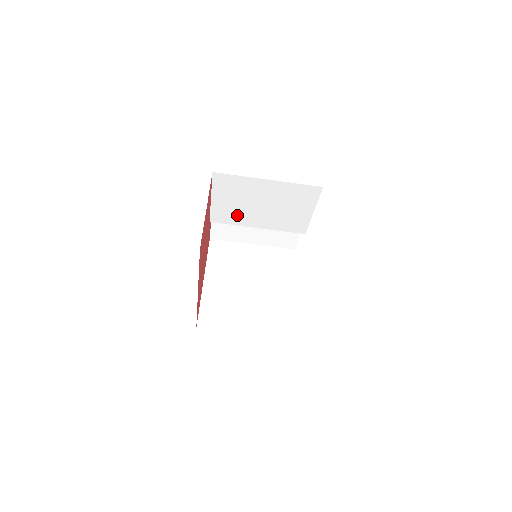
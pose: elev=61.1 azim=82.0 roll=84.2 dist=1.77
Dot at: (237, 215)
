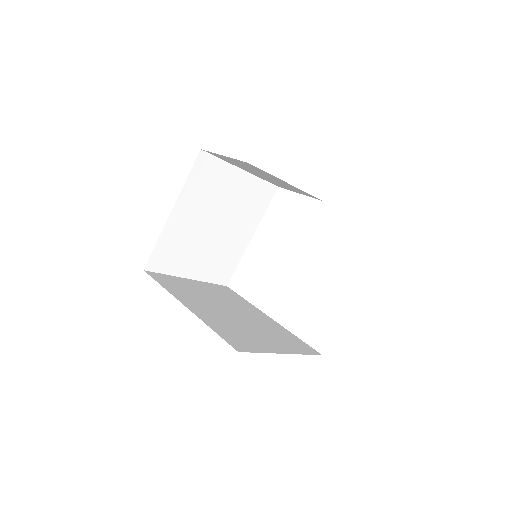
Dot at: occluded
